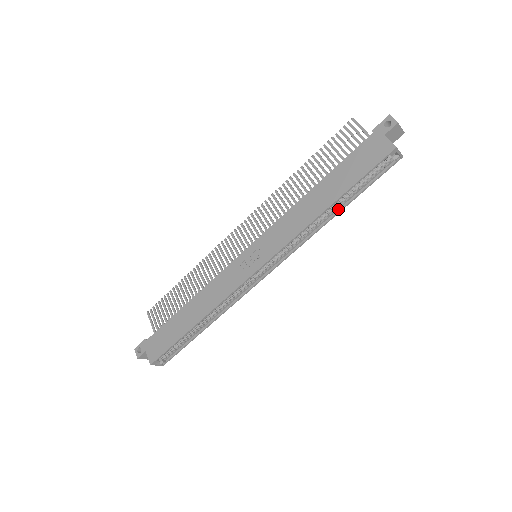
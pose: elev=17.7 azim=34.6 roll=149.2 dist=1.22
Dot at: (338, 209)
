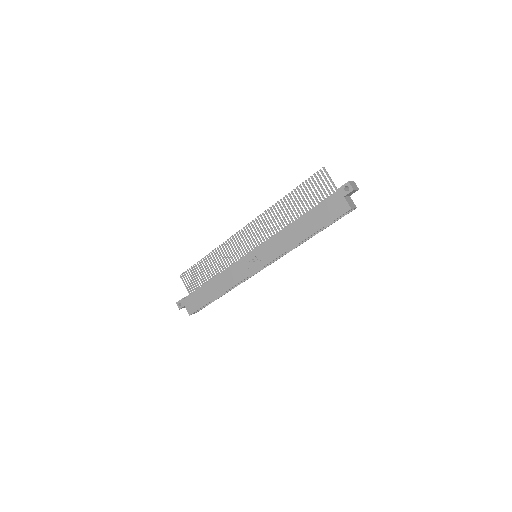
Dot at: (312, 235)
